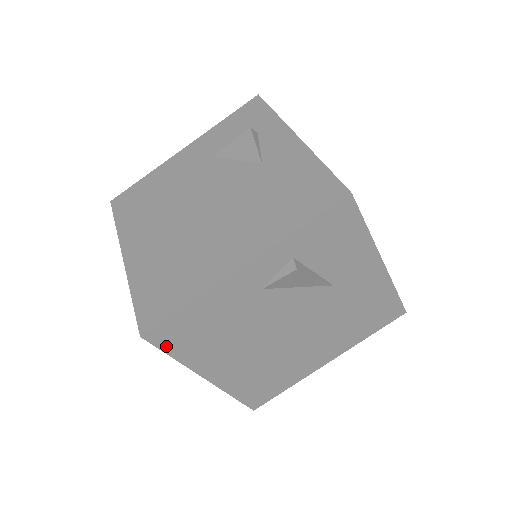
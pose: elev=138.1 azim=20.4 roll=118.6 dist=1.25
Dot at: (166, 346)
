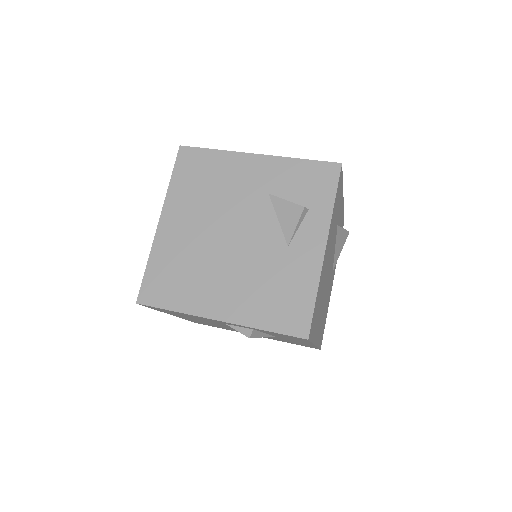
Dot at: occluded
